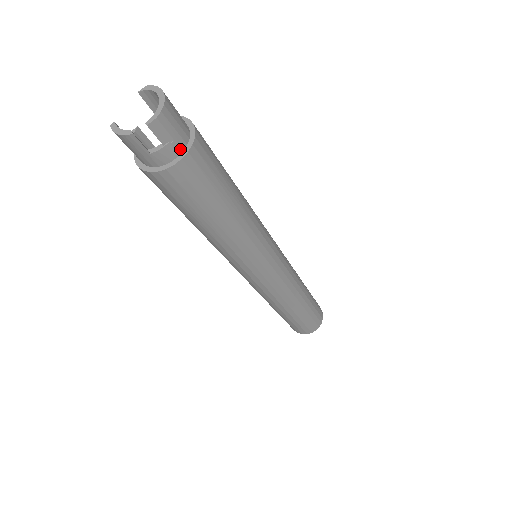
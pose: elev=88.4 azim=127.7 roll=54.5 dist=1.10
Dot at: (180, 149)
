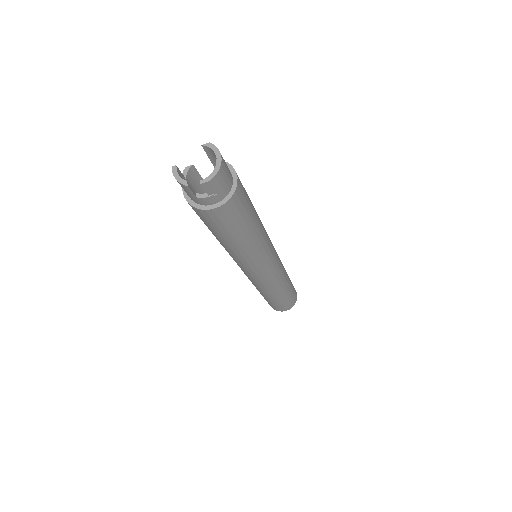
Dot at: (220, 199)
